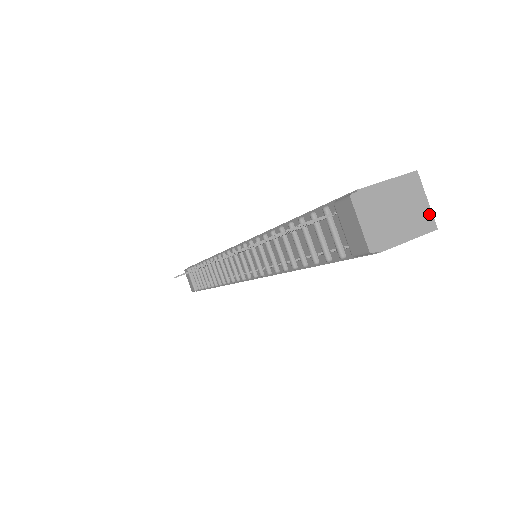
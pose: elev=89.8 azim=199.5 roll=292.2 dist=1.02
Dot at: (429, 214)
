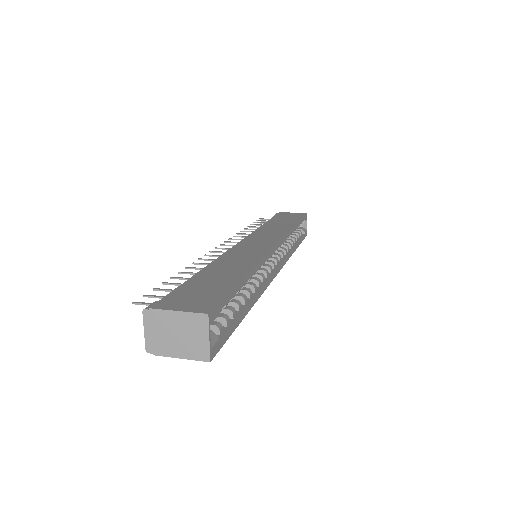
Dot at: (206, 349)
